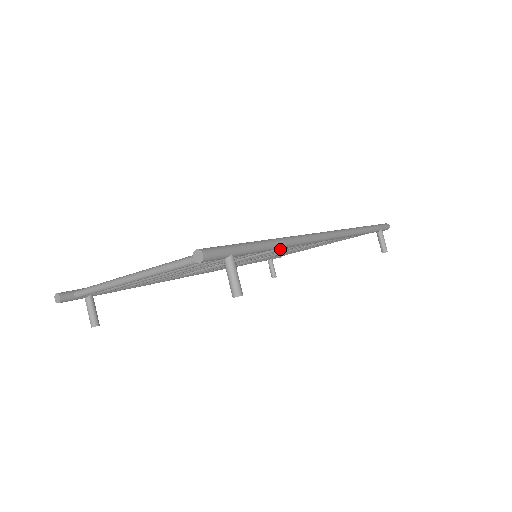
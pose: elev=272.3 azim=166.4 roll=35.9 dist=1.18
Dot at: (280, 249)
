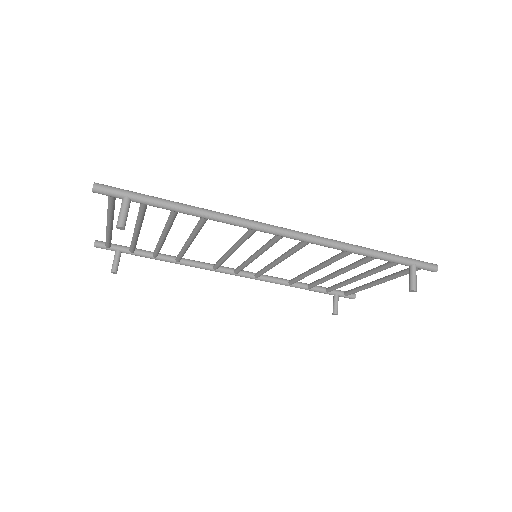
Dot at: (244, 238)
